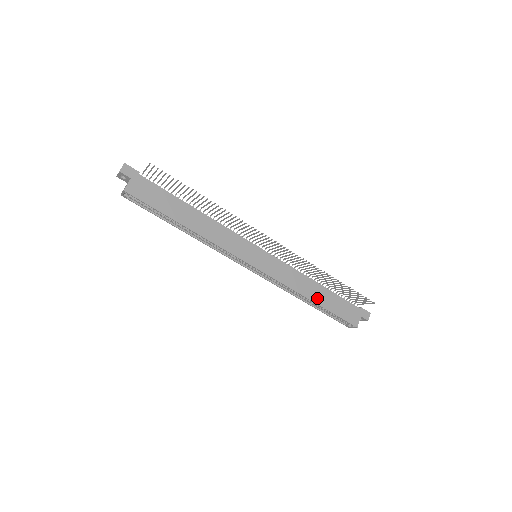
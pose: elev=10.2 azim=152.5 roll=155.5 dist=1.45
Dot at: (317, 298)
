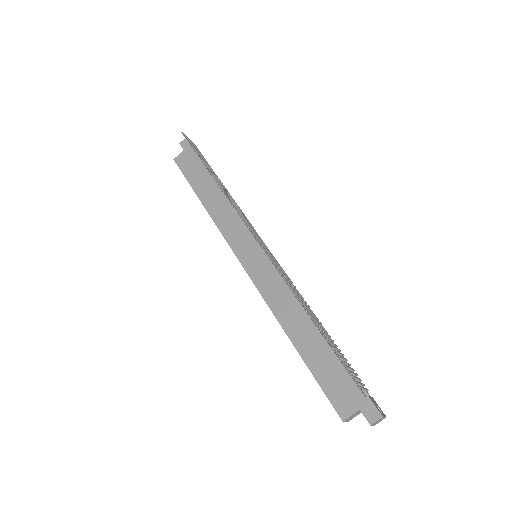
Dot at: (300, 340)
